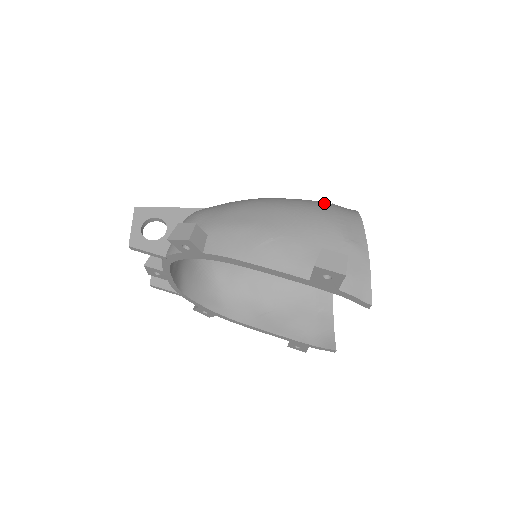
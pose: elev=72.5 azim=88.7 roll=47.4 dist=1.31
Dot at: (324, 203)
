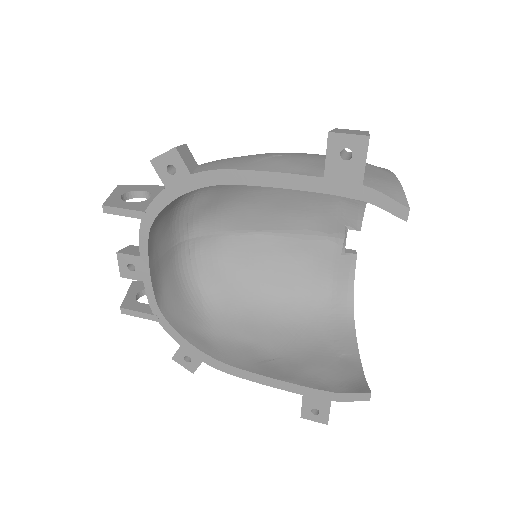
Dot at: occluded
